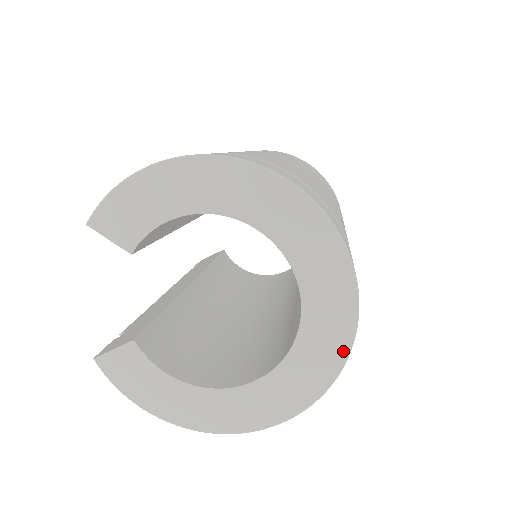
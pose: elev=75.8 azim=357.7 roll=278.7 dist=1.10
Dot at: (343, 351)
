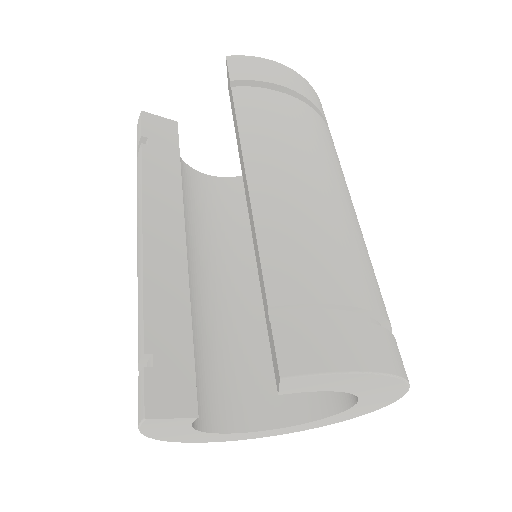
Dot at: occluded
